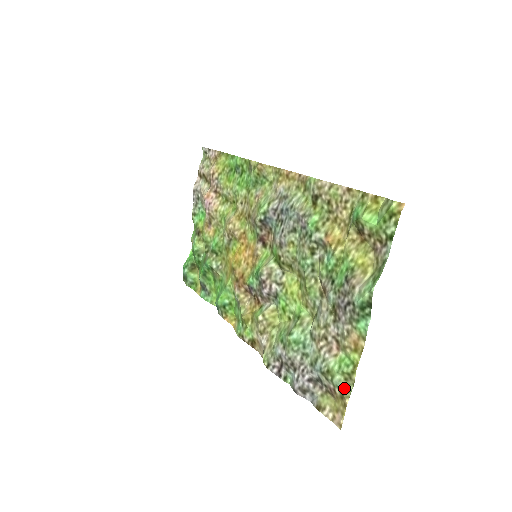
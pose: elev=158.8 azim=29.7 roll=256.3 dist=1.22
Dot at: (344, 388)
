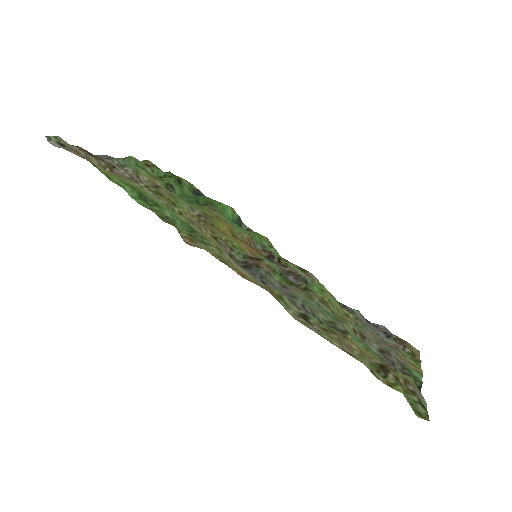
Dot at: (413, 358)
